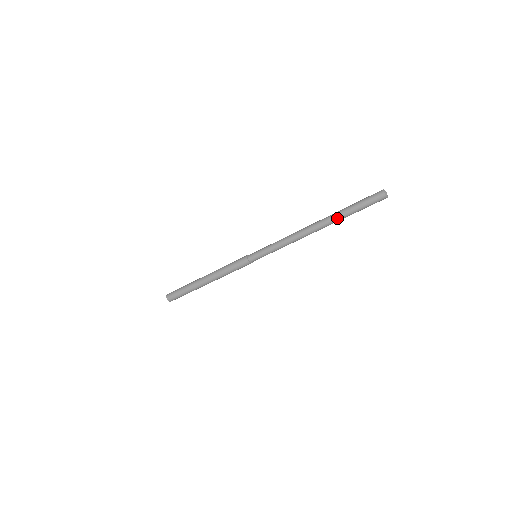
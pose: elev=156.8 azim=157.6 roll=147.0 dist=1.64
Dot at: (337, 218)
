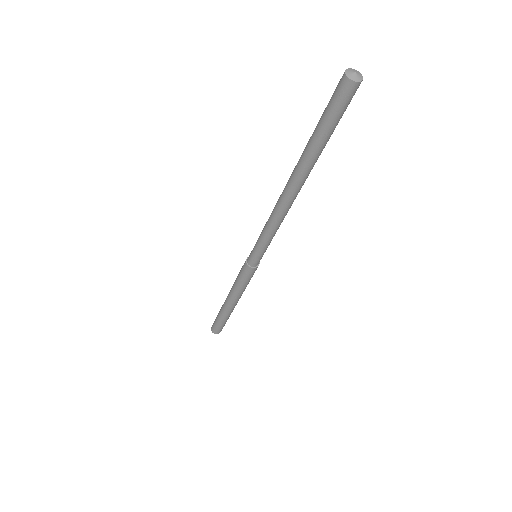
Dot at: (315, 162)
